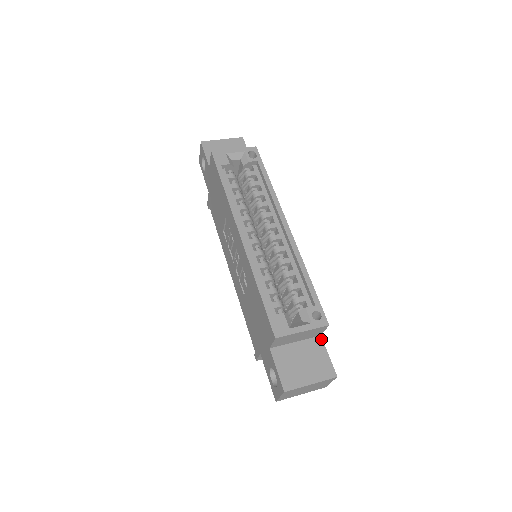
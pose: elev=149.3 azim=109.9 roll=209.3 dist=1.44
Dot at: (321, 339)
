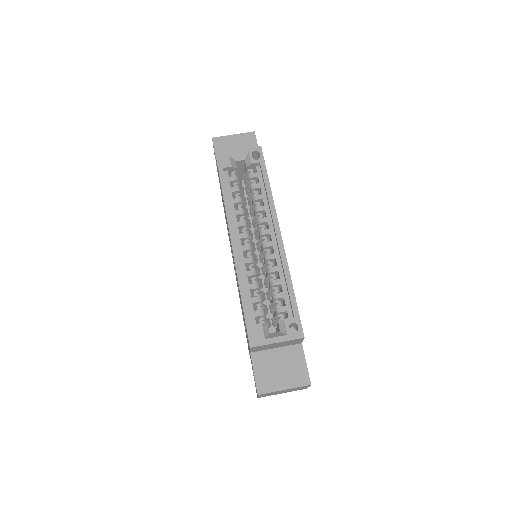
Dot at: (301, 347)
